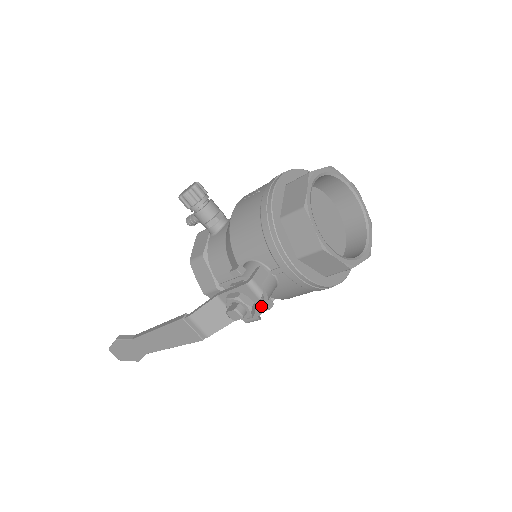
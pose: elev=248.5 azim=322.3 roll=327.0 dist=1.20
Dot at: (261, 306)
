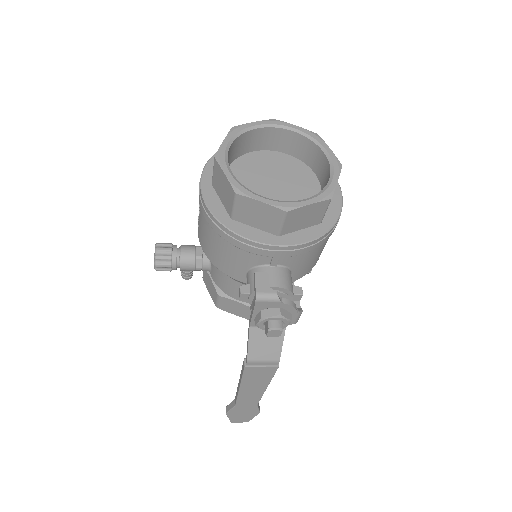
Dot at: (288, 305)
